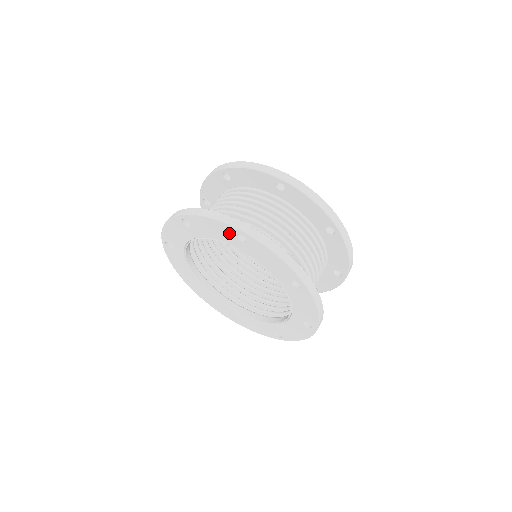
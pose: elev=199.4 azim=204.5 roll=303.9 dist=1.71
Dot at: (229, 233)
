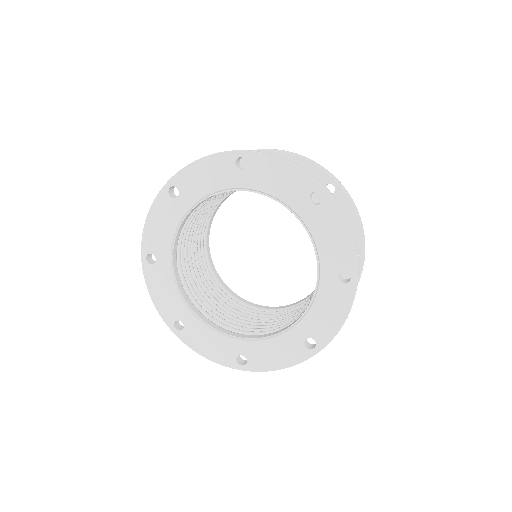
Dot at: (226, 167)
